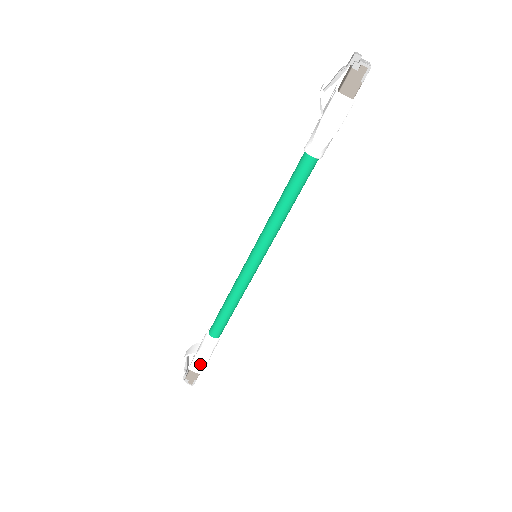
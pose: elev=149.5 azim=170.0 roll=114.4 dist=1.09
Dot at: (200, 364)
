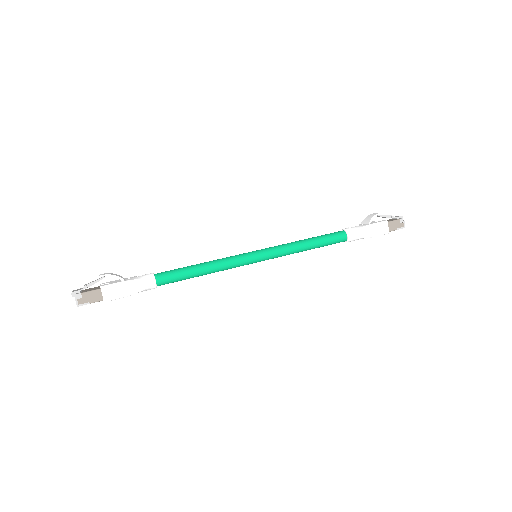
Dot at: (118, 292)
